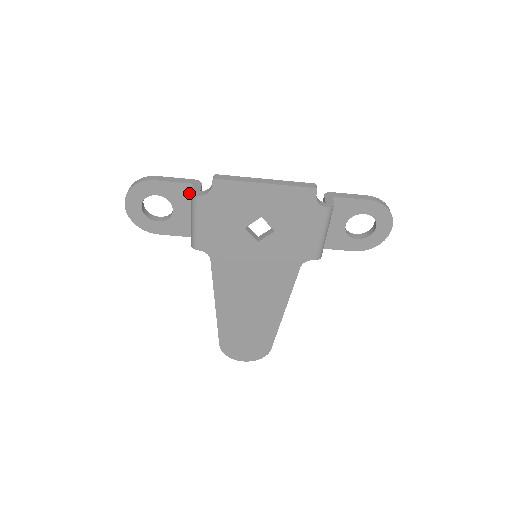
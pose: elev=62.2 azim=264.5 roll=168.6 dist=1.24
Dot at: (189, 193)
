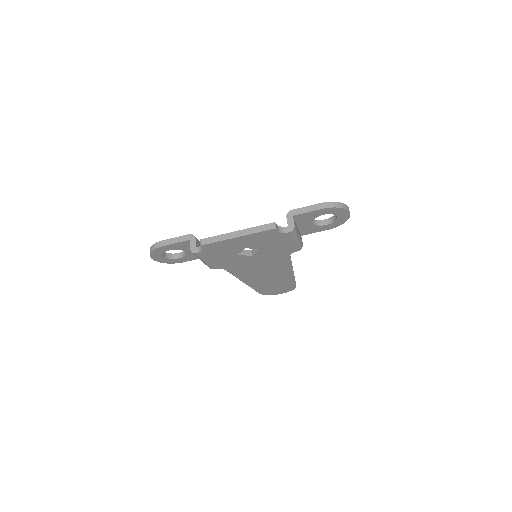
Dot at: occluded
